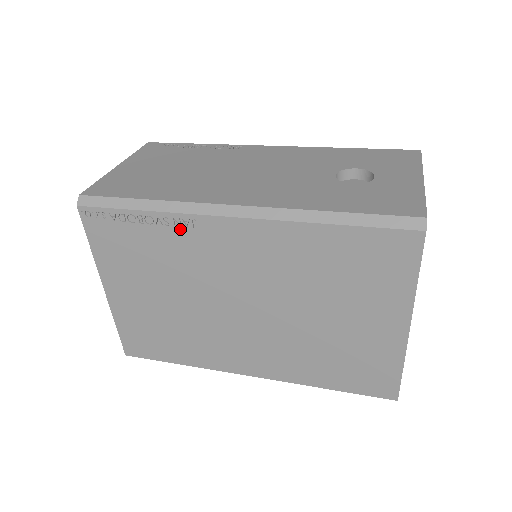
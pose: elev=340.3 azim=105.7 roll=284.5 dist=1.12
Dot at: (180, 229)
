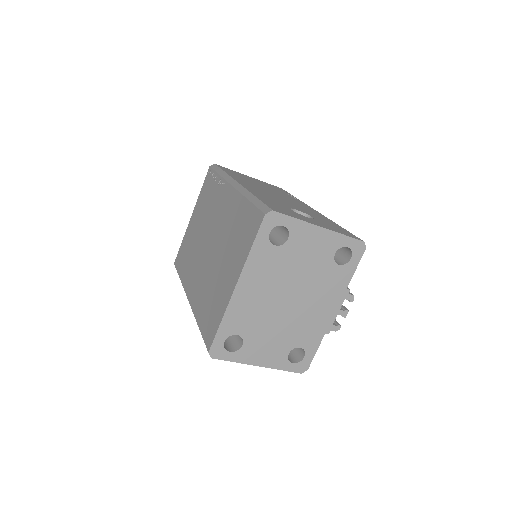
Dot at: (220, 188)
